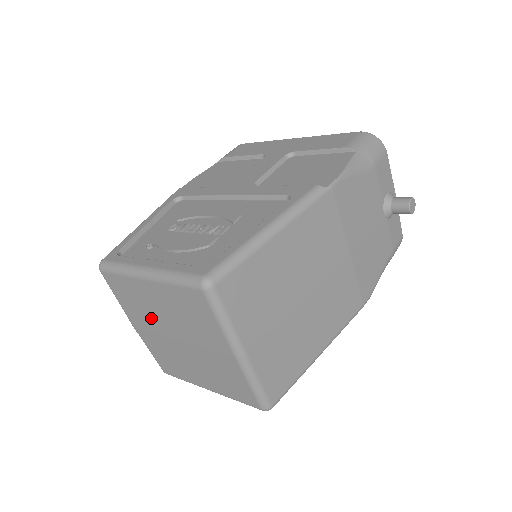
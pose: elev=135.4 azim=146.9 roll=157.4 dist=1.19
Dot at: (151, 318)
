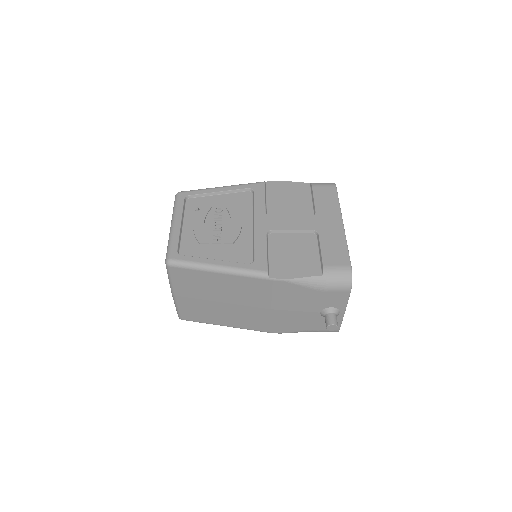
Dot at: occluded
